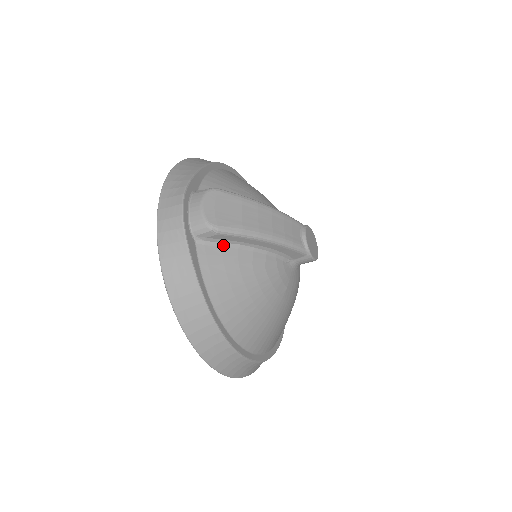
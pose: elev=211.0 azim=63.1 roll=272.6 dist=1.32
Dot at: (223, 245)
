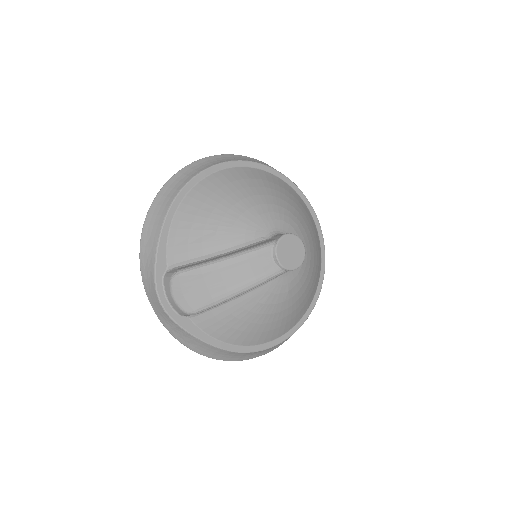
Dot at: (210, 309)
